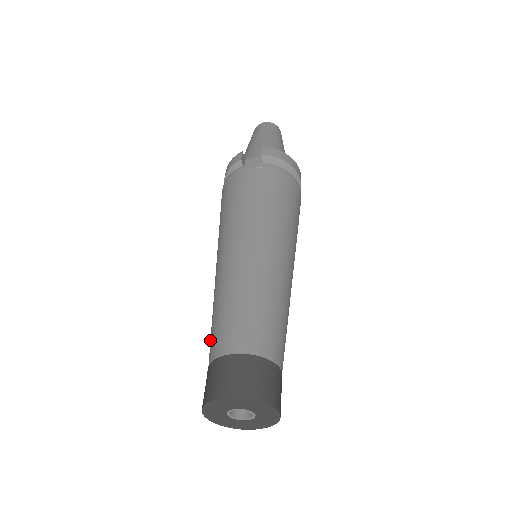
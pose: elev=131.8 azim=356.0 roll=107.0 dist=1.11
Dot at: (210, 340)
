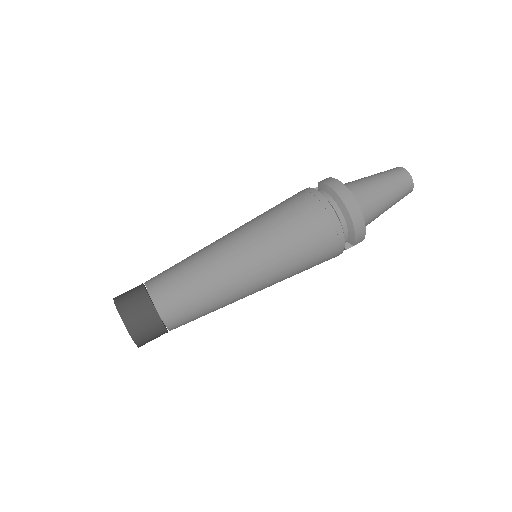
Dot at: occluded
